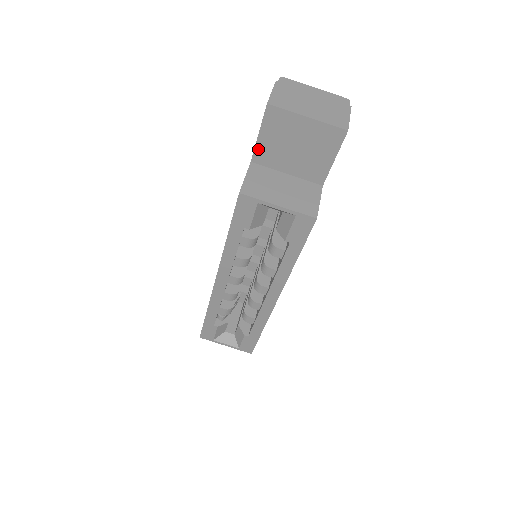
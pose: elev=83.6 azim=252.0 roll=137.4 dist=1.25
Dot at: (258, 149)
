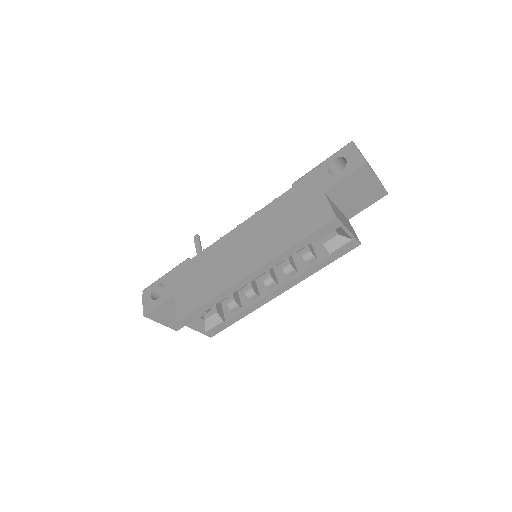
Dot at: (336, 186)
